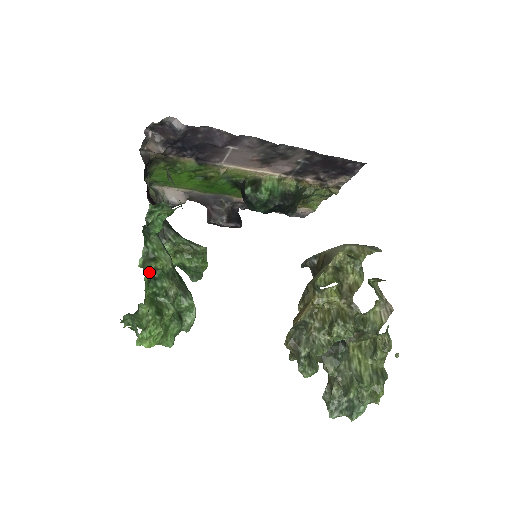
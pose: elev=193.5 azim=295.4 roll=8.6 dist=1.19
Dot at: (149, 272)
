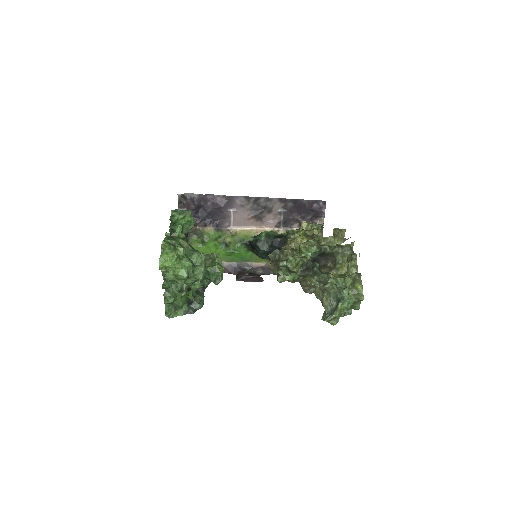
Dot at: (169, 233)
